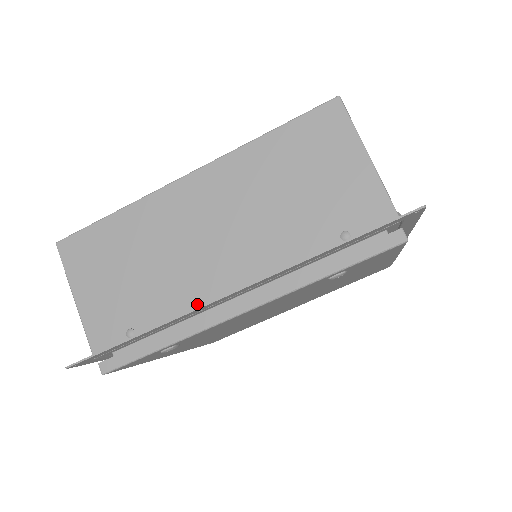
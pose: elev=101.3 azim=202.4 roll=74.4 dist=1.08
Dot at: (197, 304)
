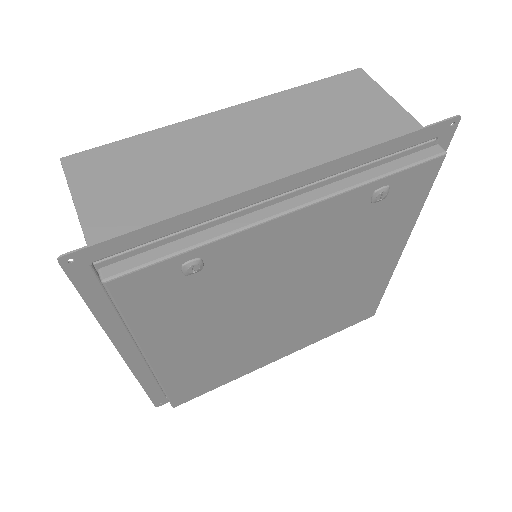
Dot at: occluded
